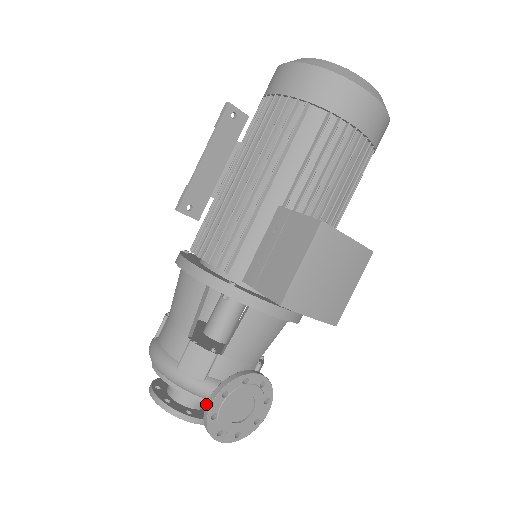
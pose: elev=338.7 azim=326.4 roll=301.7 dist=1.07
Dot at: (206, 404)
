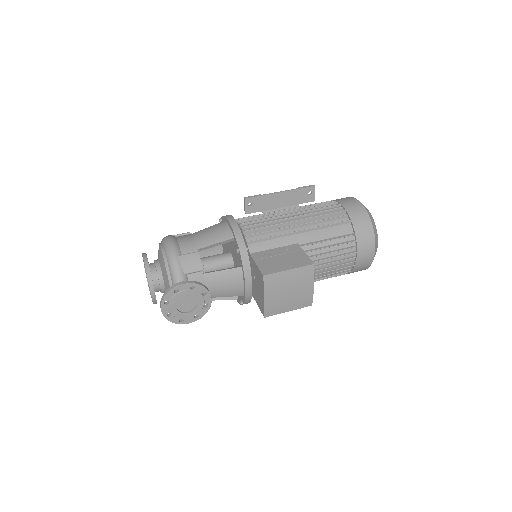
Dot at: (180, 282)
